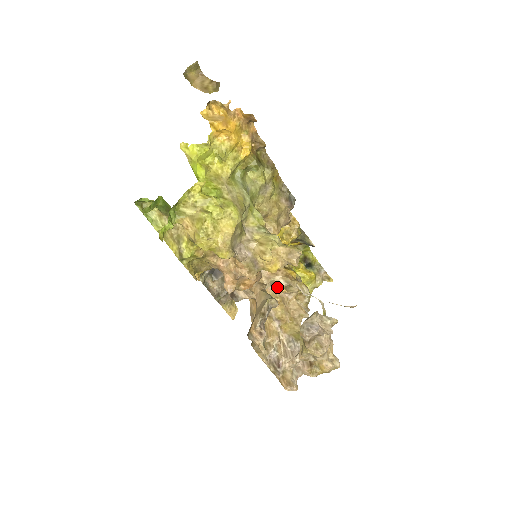
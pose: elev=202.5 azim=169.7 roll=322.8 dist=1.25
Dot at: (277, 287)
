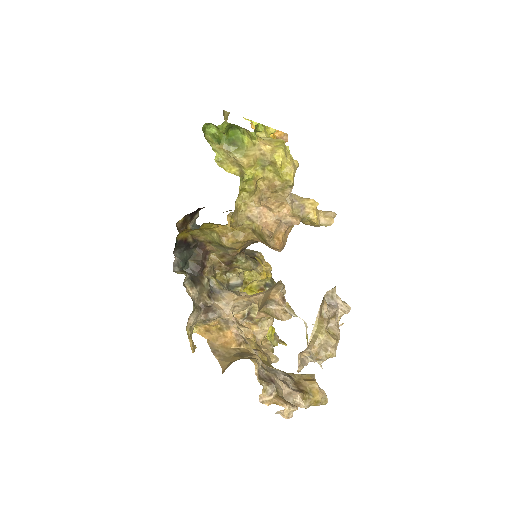
Dot at: (255, 313)
